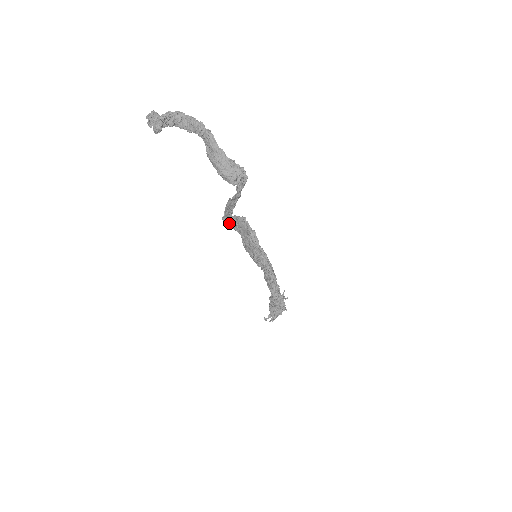
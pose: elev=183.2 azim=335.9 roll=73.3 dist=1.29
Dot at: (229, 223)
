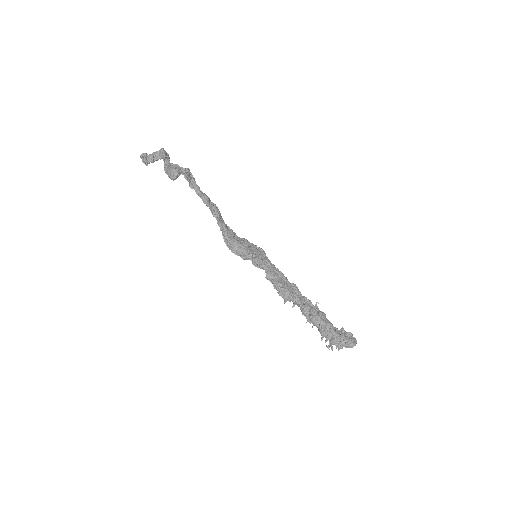
Dot at: occluded
